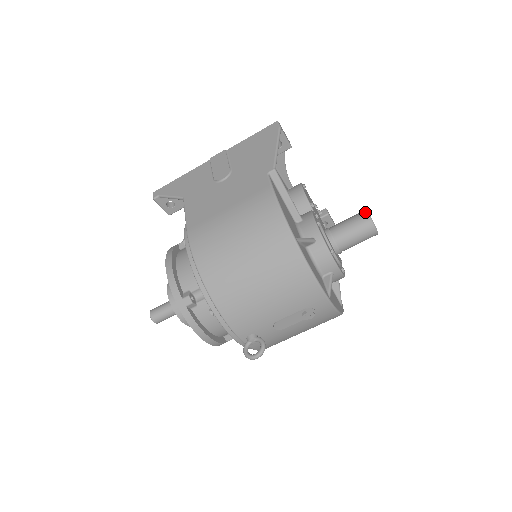
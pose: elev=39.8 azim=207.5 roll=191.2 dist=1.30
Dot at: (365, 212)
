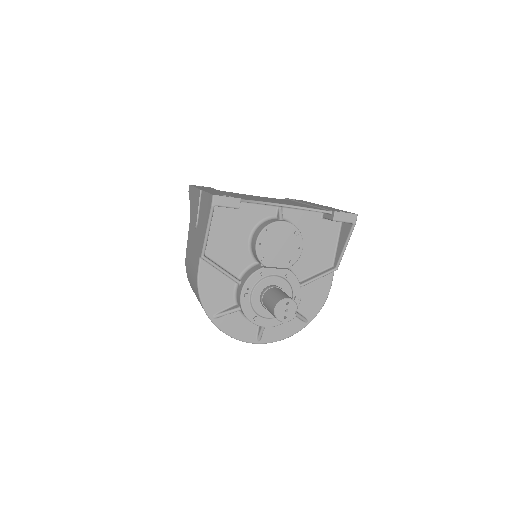
Dot at: (274, 306)
